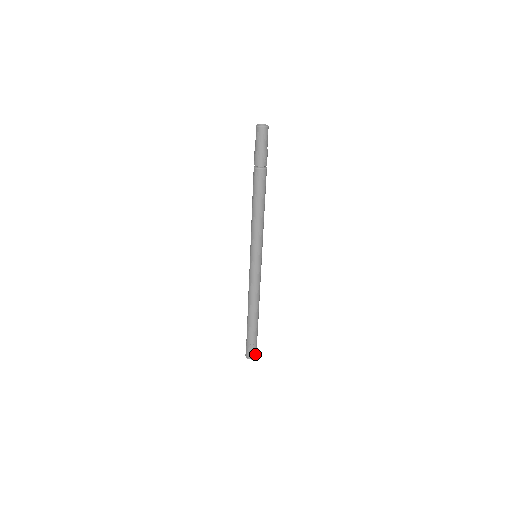
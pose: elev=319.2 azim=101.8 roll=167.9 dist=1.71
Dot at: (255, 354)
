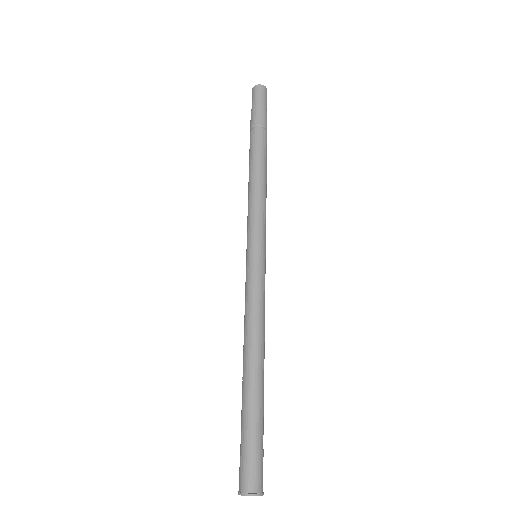
Dot at: (260, 483)
